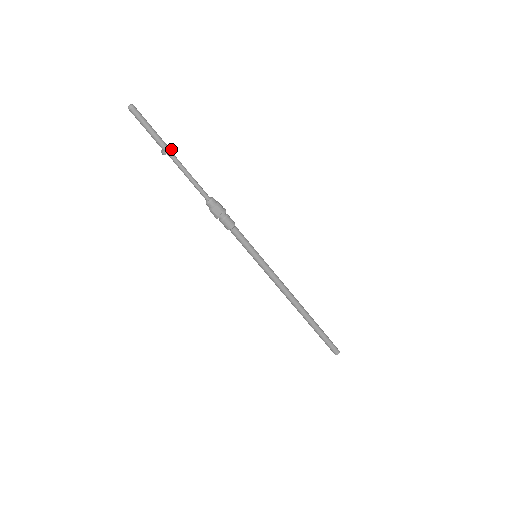
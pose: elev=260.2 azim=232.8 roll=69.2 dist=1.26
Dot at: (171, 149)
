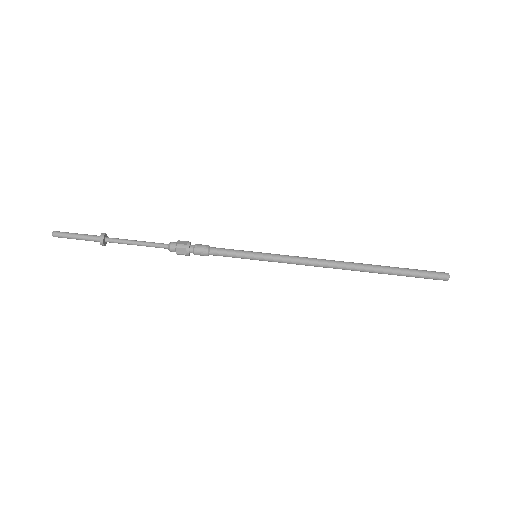
Dot at: (103, 238)
